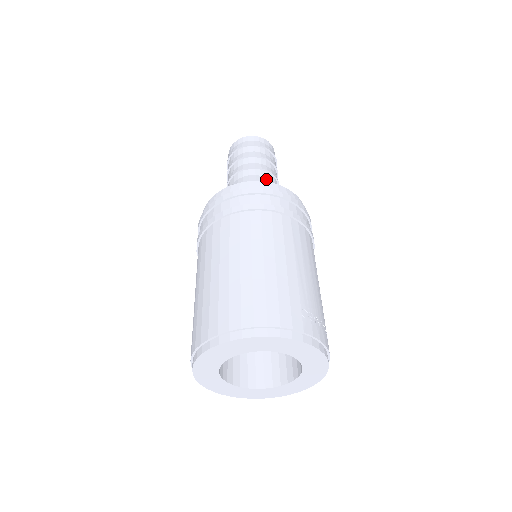
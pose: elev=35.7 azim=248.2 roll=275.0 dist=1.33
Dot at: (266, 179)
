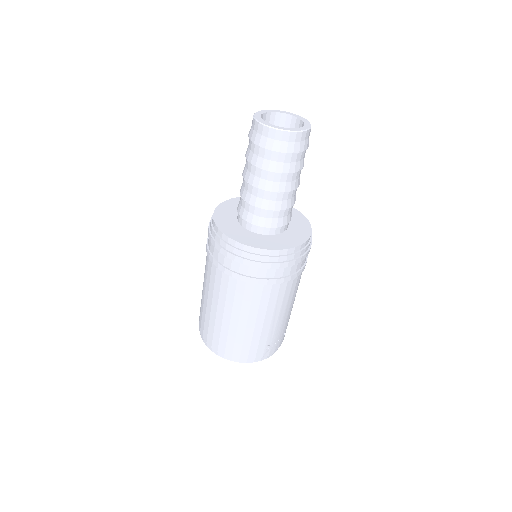
Dot at: (280, 204)
